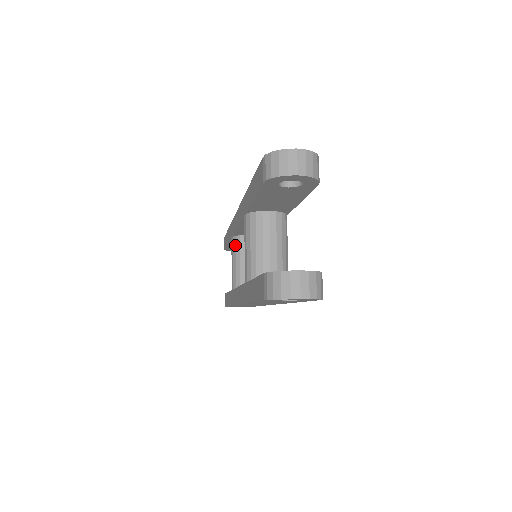
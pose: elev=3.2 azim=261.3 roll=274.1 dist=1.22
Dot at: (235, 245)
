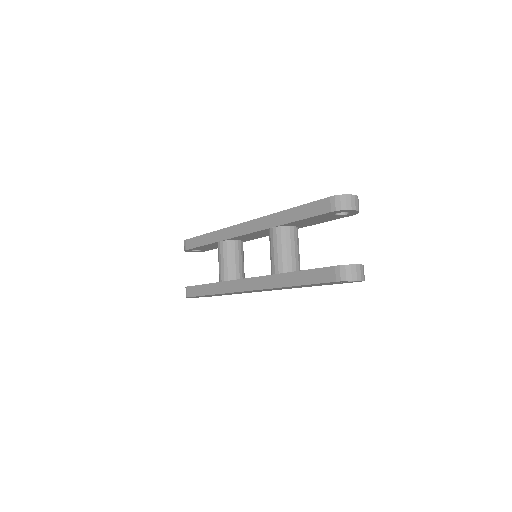
Dot at: (226, 247)
